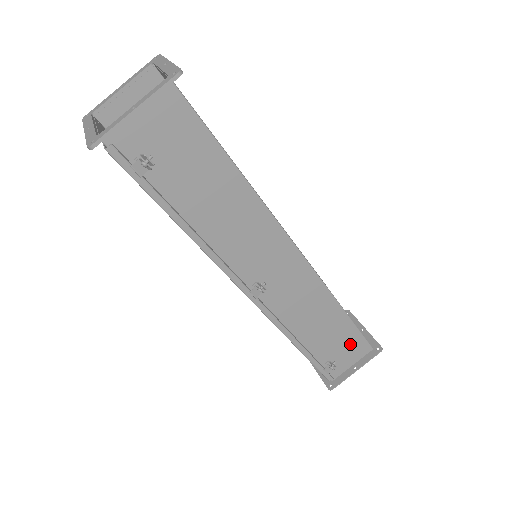
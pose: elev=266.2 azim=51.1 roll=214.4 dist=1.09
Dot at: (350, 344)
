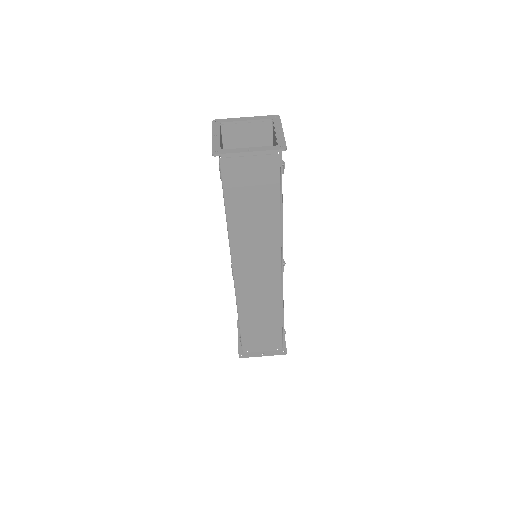
Dot at: occluded
